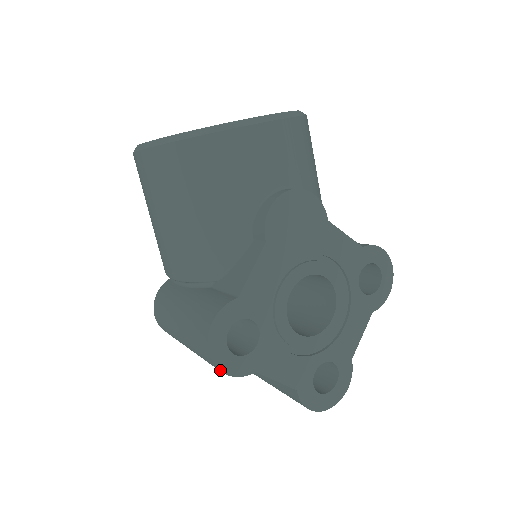
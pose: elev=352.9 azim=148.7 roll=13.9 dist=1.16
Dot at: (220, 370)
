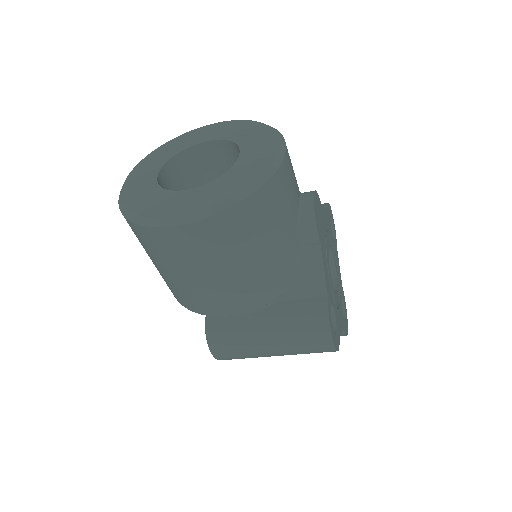
Dot at: occluded
